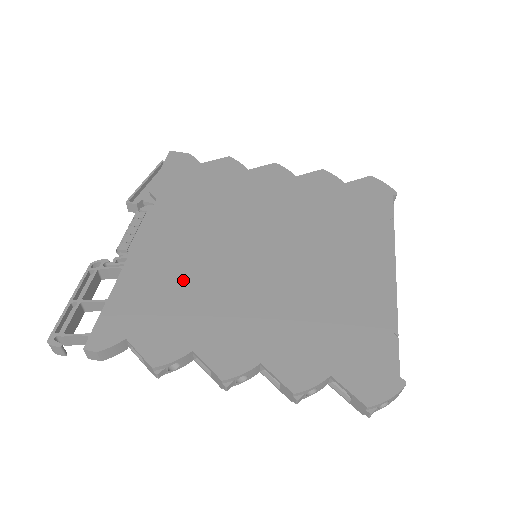
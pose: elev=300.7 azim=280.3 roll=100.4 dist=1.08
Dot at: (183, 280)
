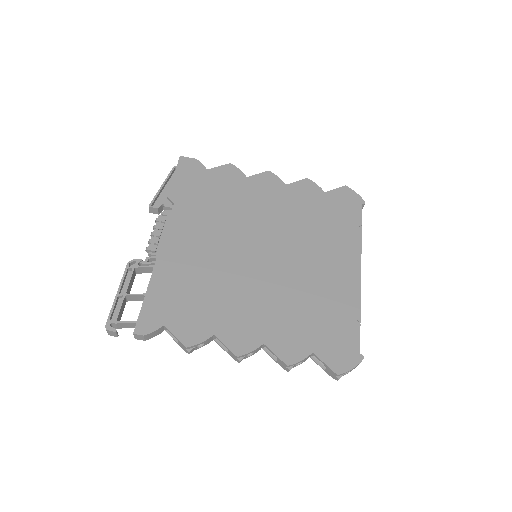
Dot at: (202, 277)
